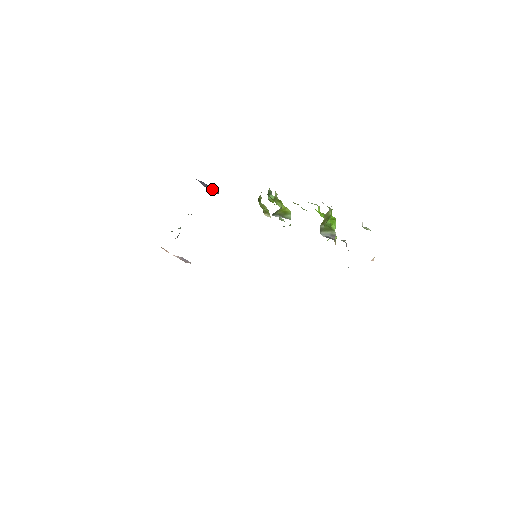
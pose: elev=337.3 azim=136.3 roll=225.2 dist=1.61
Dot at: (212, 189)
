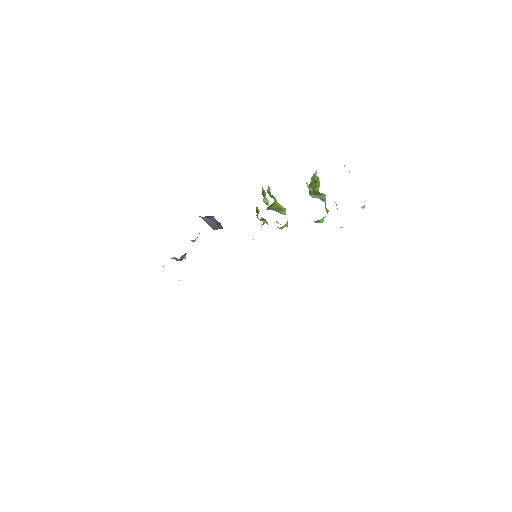
Dot at: (215, 223)
